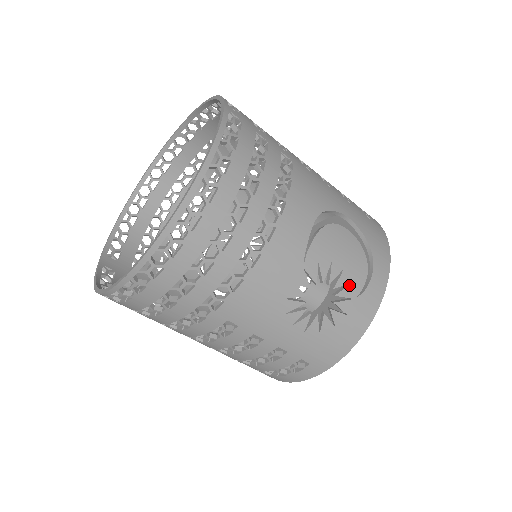
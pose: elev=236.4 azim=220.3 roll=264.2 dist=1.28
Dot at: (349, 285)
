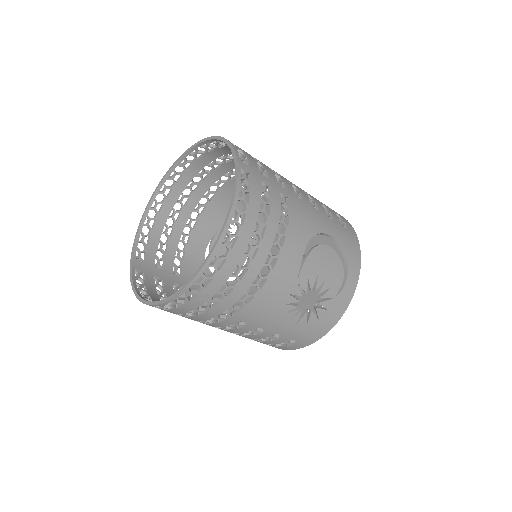
Dot at: (330, 289)
